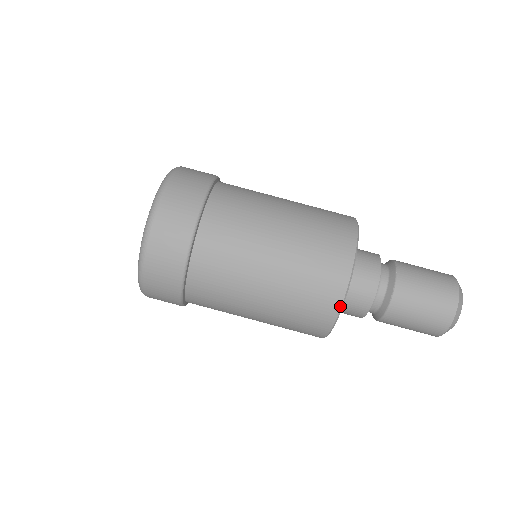
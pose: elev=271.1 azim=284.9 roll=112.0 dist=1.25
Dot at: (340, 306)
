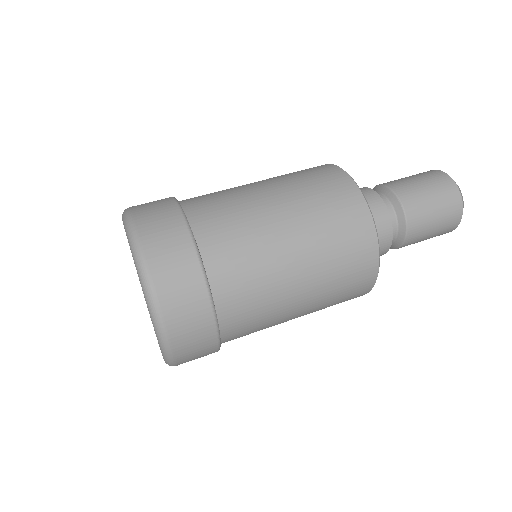
Dot at: (372, 222)
